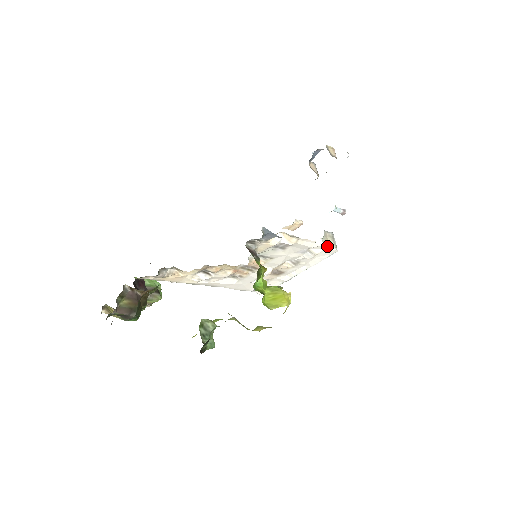
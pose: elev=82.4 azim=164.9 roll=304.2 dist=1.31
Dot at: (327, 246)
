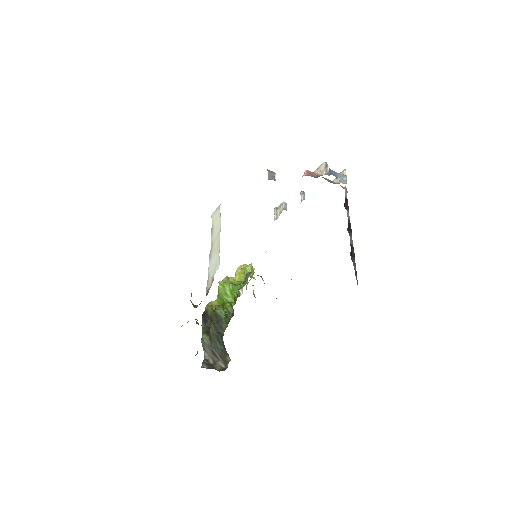
Dot at: occluded
